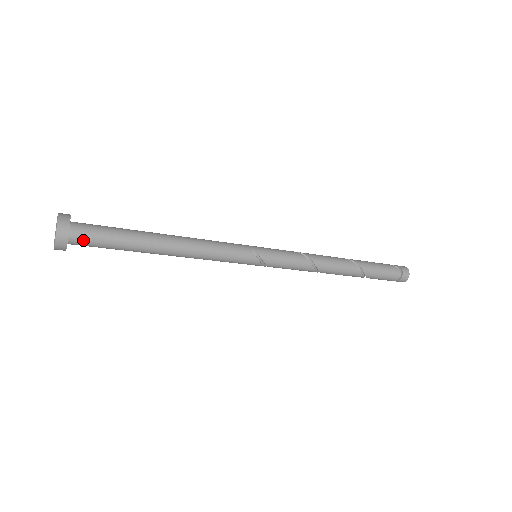
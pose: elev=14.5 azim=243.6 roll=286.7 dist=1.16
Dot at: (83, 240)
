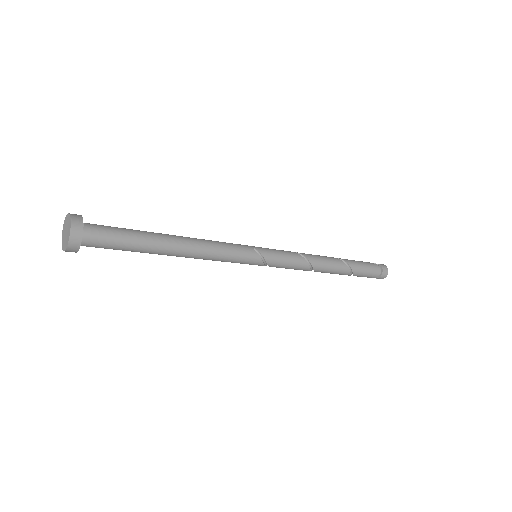
Dot at: (96, 239)
